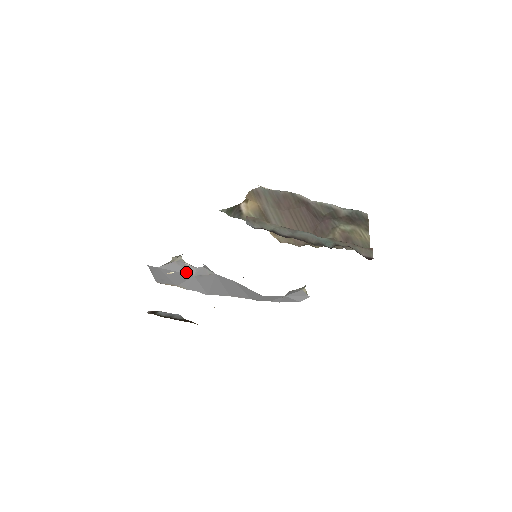
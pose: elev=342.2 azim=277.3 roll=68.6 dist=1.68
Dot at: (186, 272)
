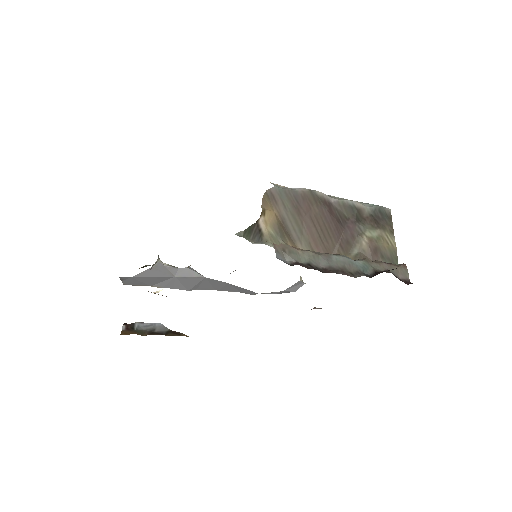
Dot at: (166, 275)
